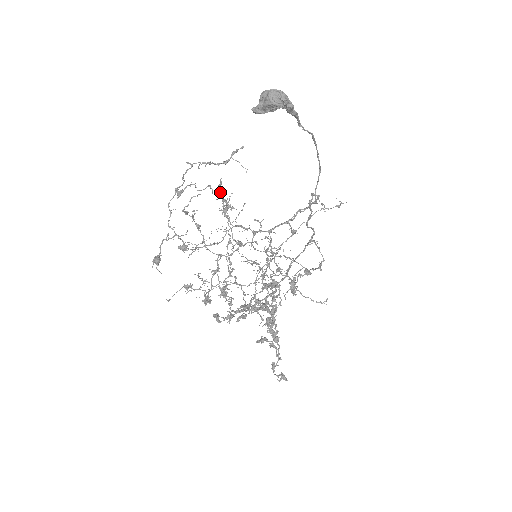
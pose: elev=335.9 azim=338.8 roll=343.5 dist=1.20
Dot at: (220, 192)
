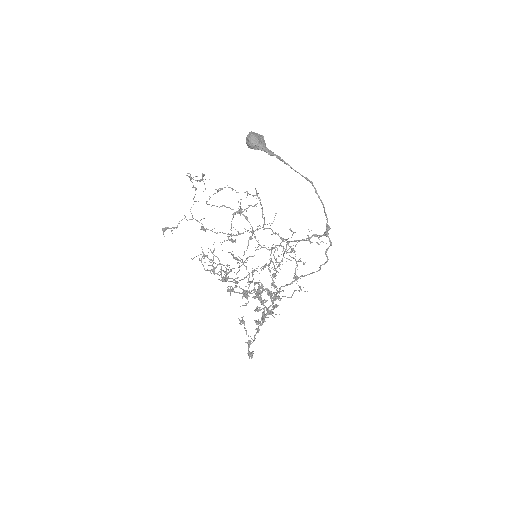
Dot at: (240, 199)
